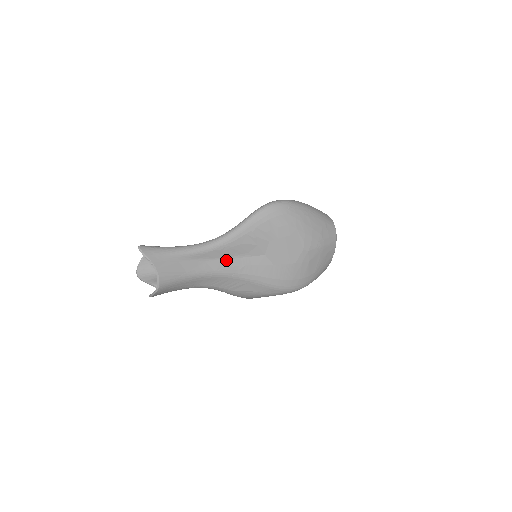
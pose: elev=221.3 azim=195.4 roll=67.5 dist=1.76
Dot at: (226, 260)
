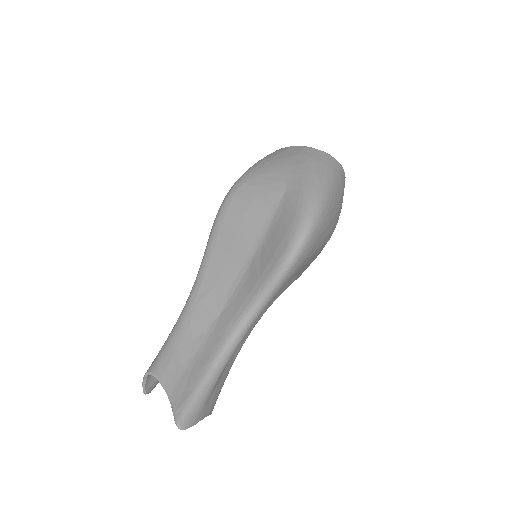
Dot at: occluded
